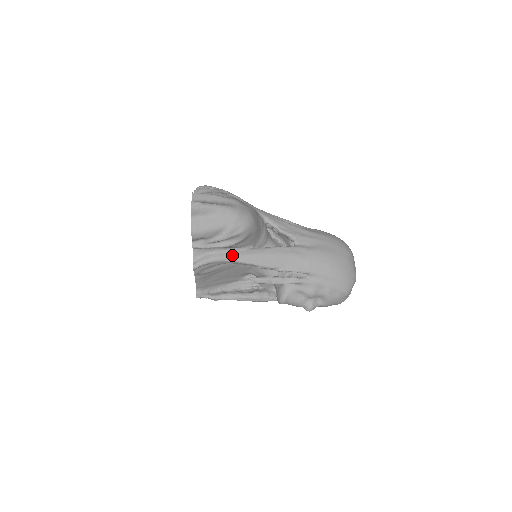
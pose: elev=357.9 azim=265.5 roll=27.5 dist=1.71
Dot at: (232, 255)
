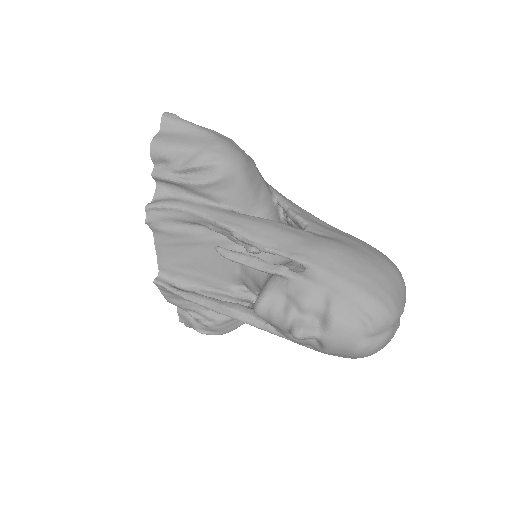
Dot at: (203, 207)
